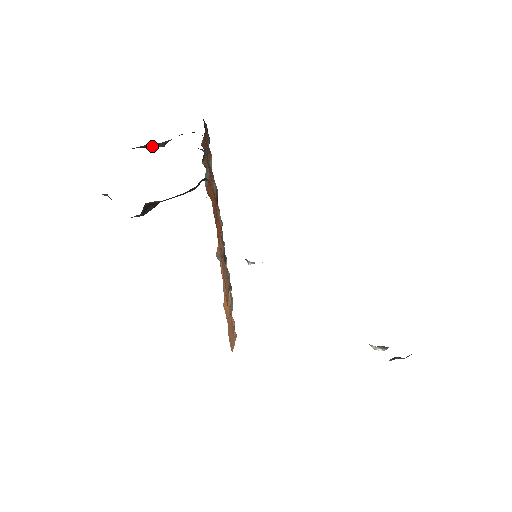
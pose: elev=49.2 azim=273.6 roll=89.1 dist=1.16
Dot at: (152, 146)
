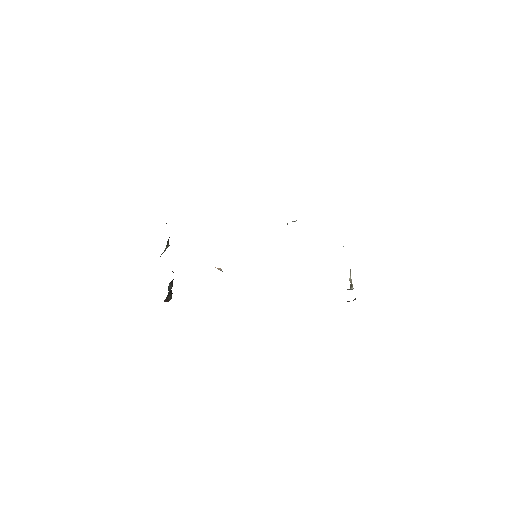
Dot at: (165, 250)
